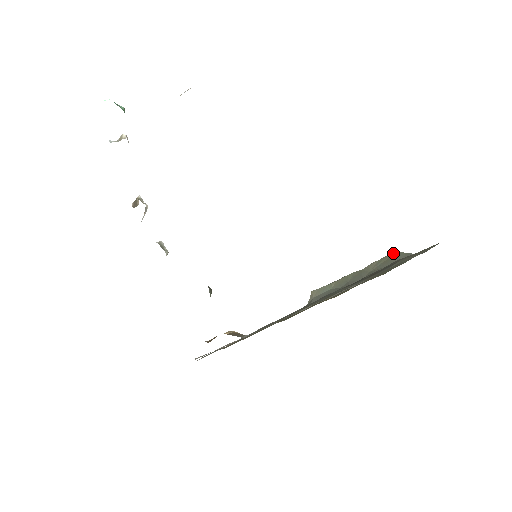
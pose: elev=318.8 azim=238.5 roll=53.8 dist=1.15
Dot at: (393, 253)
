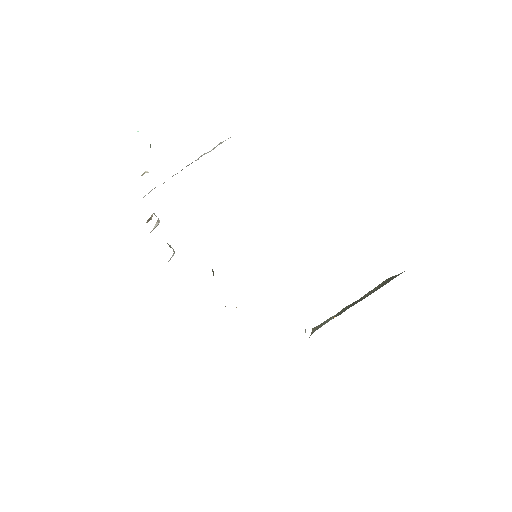
Dot at: (386, 279)
